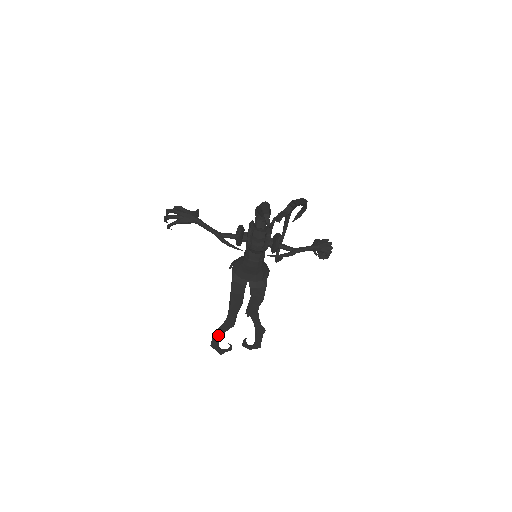
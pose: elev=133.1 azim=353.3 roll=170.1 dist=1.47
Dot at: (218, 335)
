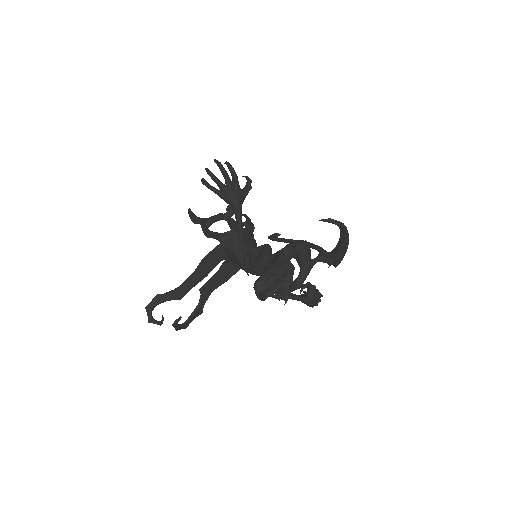
Dot at: (160, 301)
